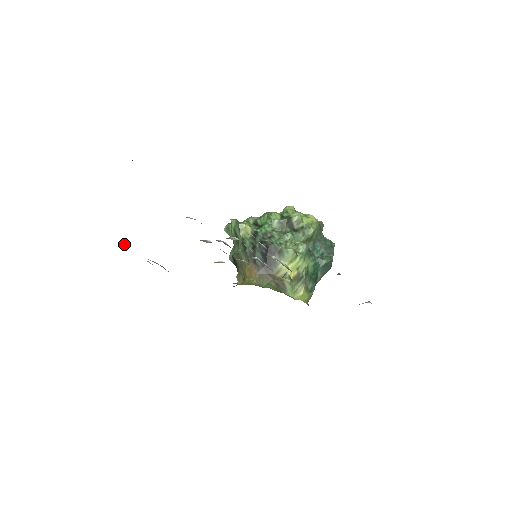
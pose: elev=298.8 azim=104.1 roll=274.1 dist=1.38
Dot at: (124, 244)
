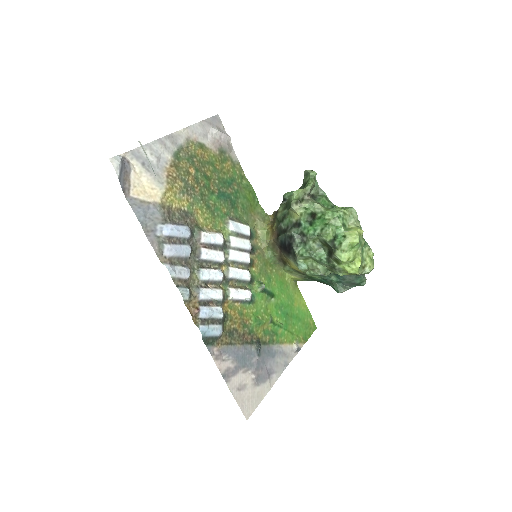
Dot at: (182, 129)
